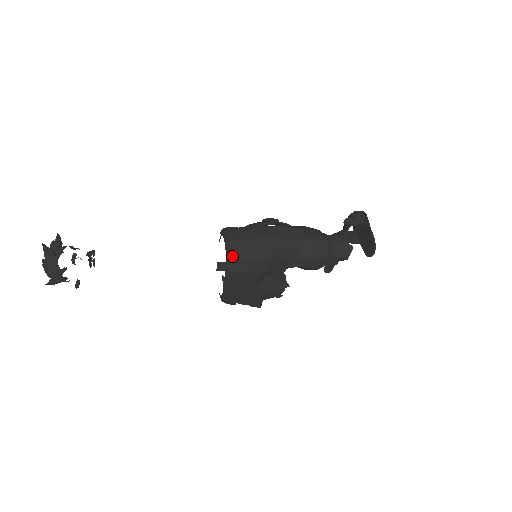
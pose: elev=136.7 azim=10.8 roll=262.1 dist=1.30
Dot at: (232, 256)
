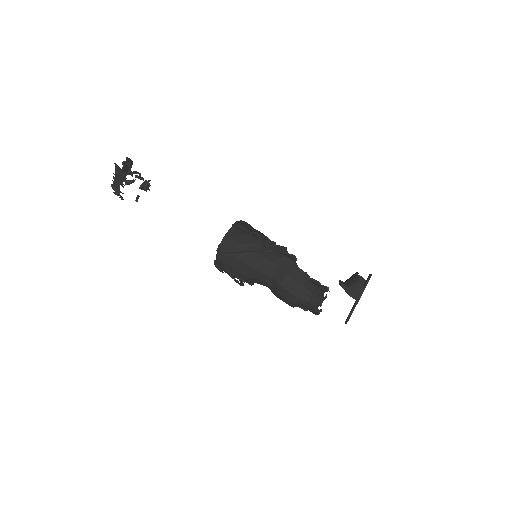
Dot at: (217, 261)
